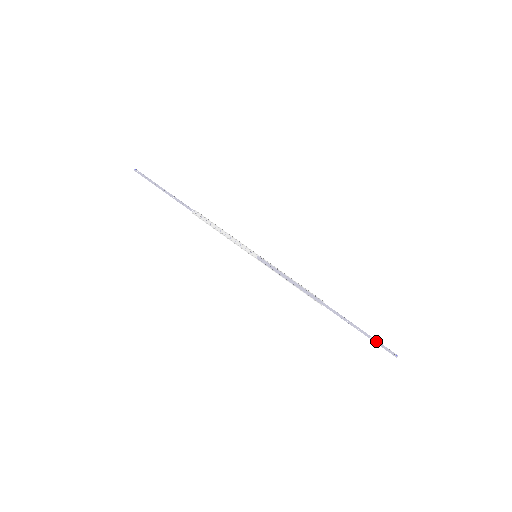
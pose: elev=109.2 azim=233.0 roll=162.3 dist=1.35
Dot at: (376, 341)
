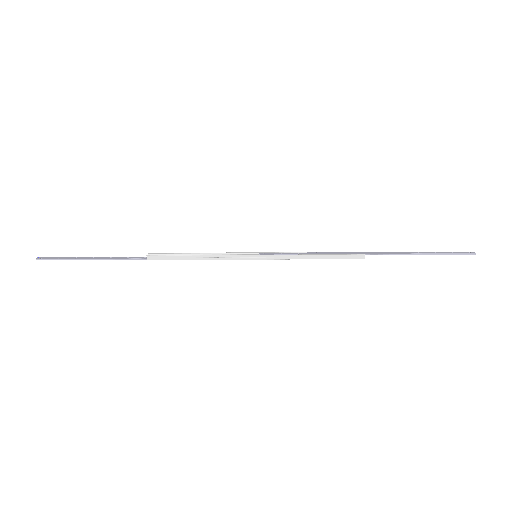
Dot at: (443, 252)
